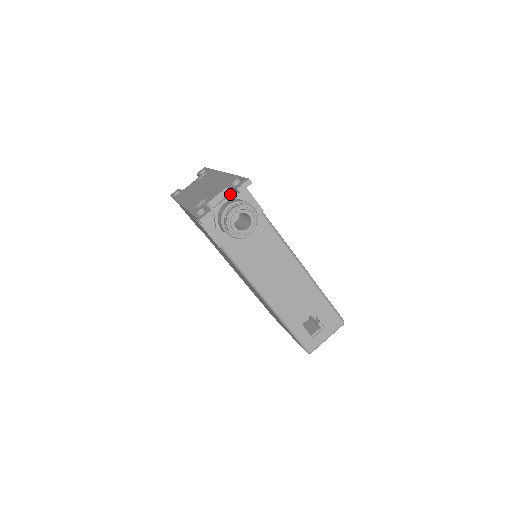
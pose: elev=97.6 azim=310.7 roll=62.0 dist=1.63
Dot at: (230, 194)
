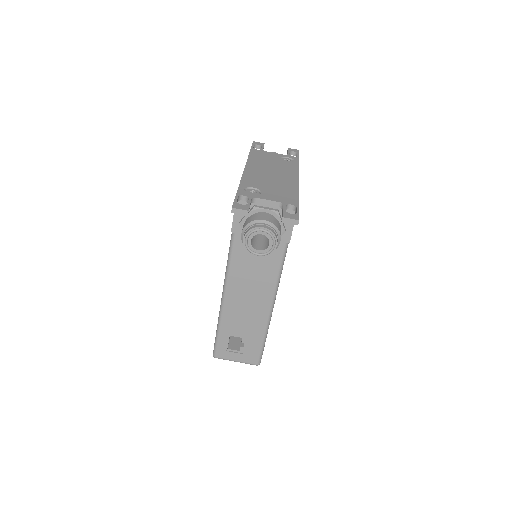
Dot at: (278, 210)
